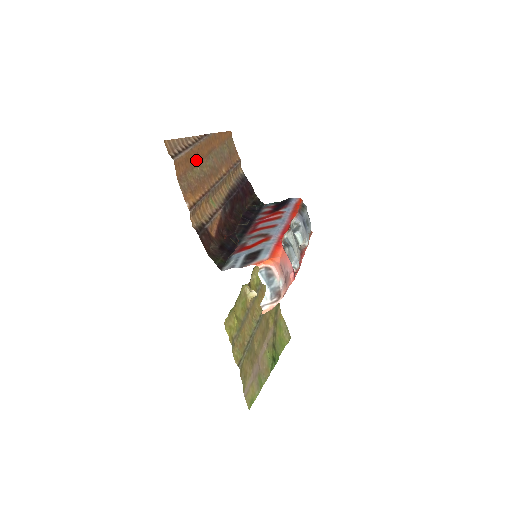
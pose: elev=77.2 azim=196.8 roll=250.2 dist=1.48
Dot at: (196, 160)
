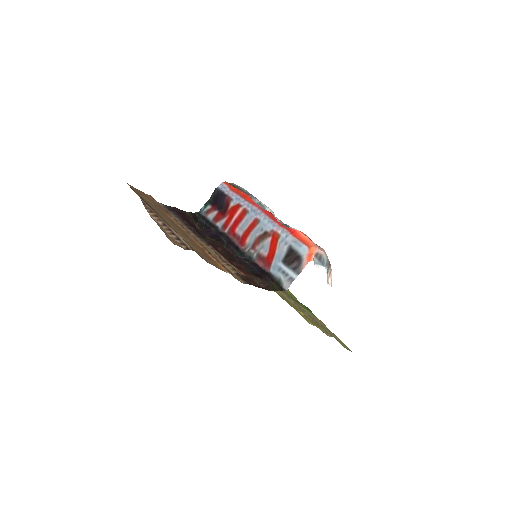
Dot at: occluded
